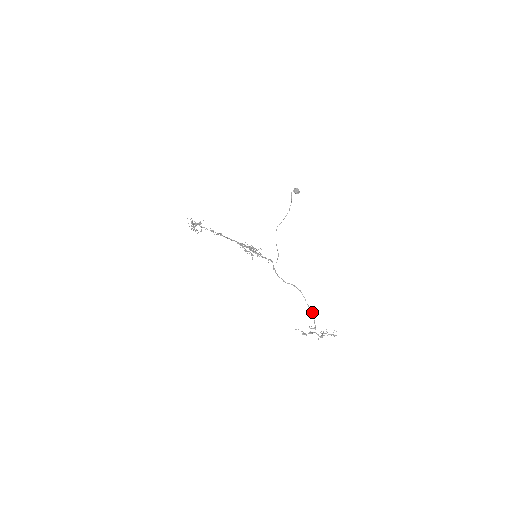
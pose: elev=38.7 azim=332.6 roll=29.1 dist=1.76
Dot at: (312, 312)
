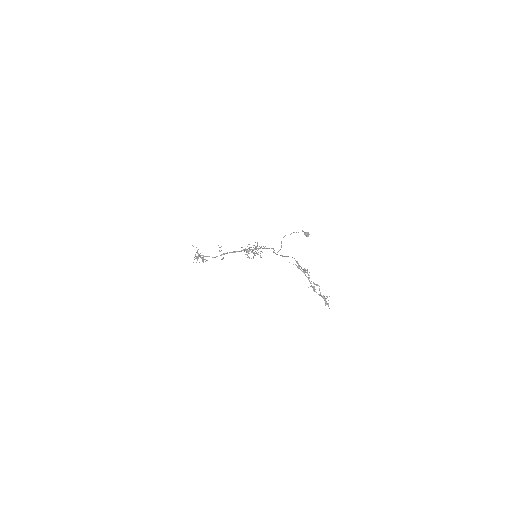
Dot at: (307, 270)
